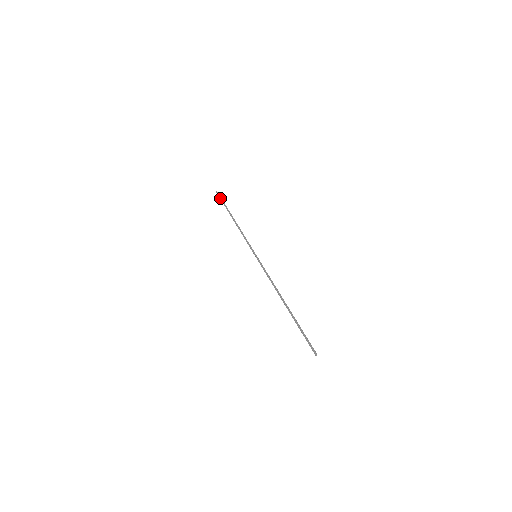
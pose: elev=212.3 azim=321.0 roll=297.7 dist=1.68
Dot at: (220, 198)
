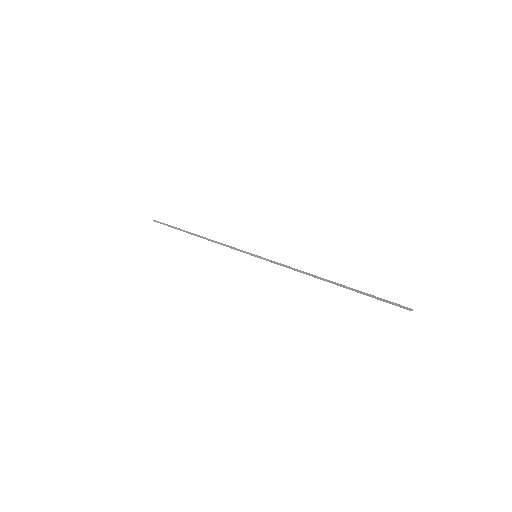
Dot at: occluded
